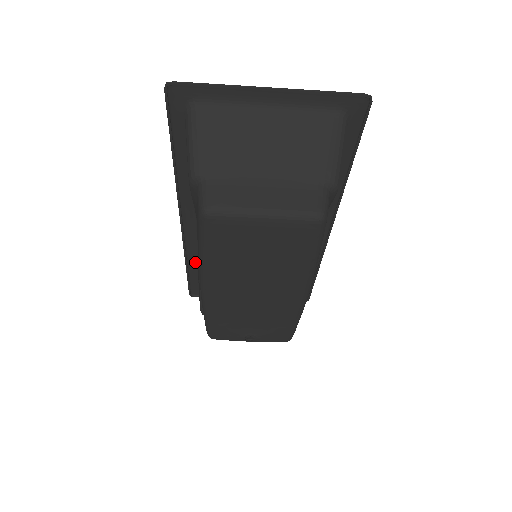
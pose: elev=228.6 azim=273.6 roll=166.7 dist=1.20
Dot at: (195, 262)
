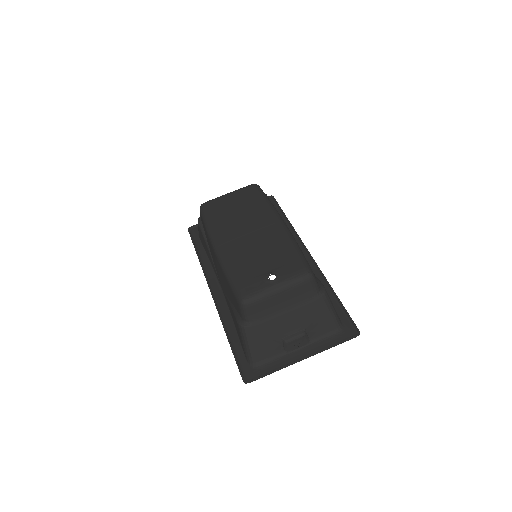
Dot at: (234, 332)
